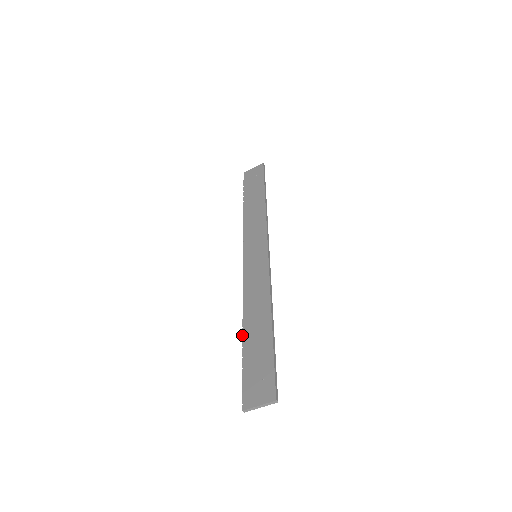
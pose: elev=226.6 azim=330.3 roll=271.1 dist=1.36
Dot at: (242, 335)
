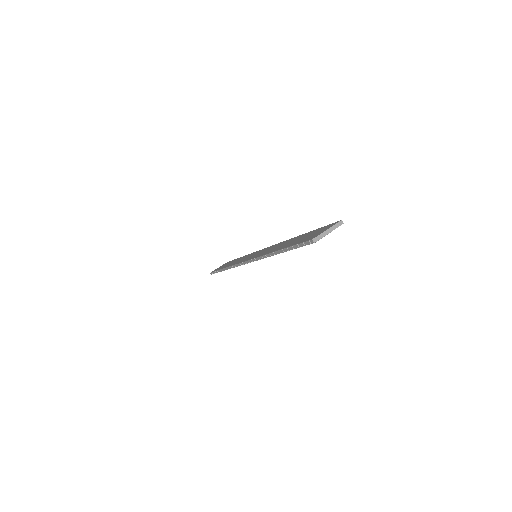
Dot at: (276, 251)
